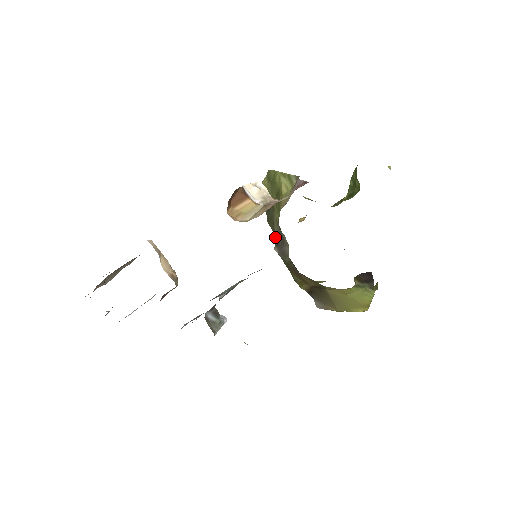
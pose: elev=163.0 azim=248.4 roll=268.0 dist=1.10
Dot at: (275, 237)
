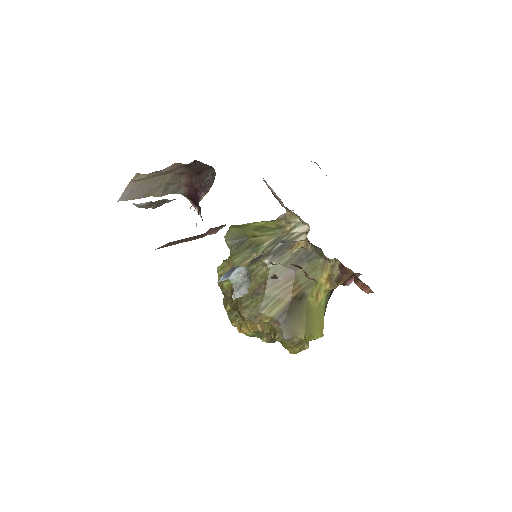
Dot at: (267, 248)
